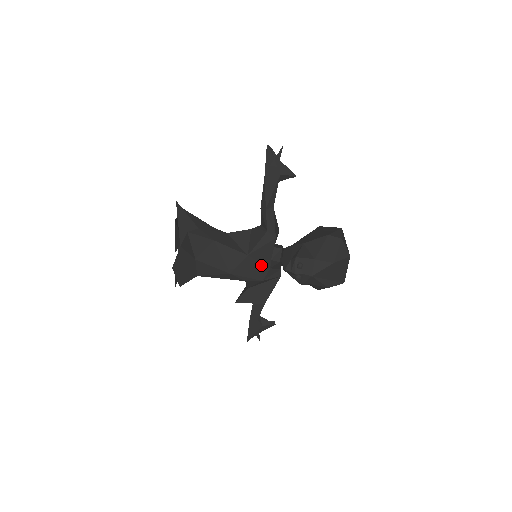
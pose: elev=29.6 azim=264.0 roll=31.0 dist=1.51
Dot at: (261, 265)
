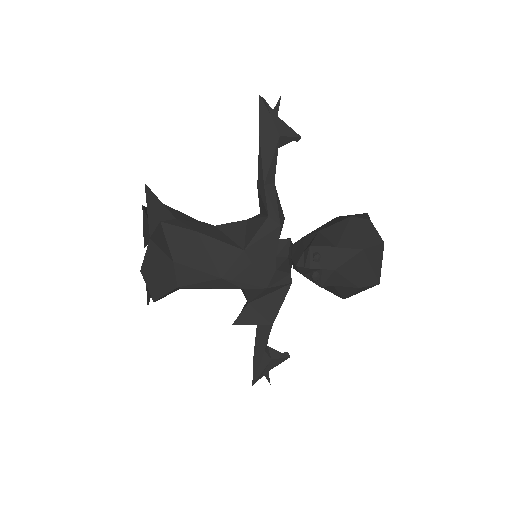
Dot at: (263, 265)
